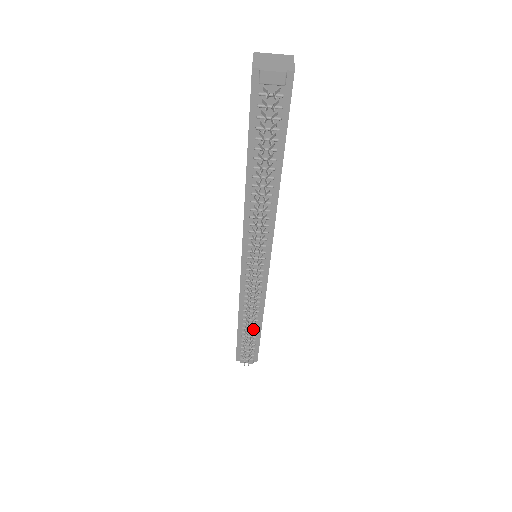
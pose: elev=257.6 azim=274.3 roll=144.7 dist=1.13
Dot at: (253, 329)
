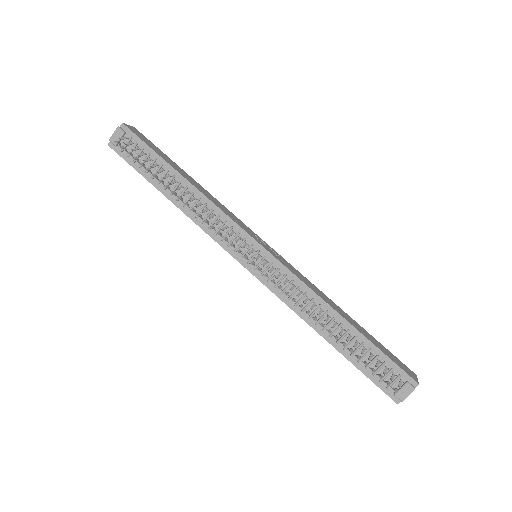
Dot at: (346, 334)
